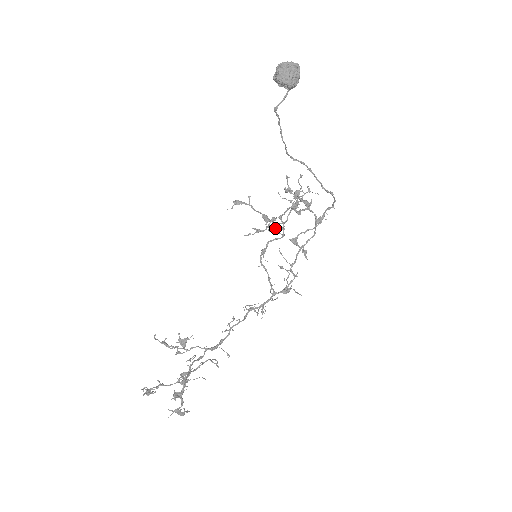
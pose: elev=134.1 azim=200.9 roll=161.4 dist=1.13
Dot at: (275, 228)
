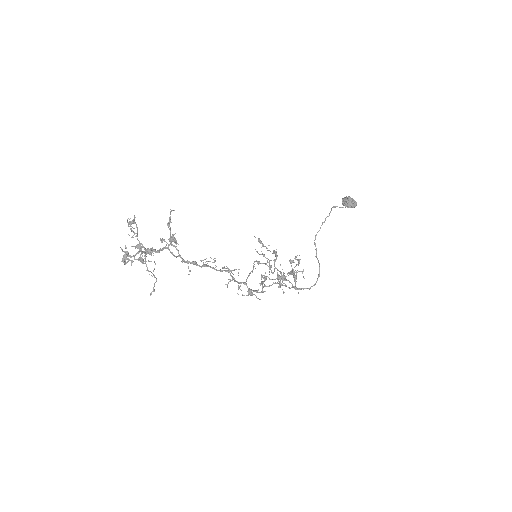
Dot at: (271, 266)
